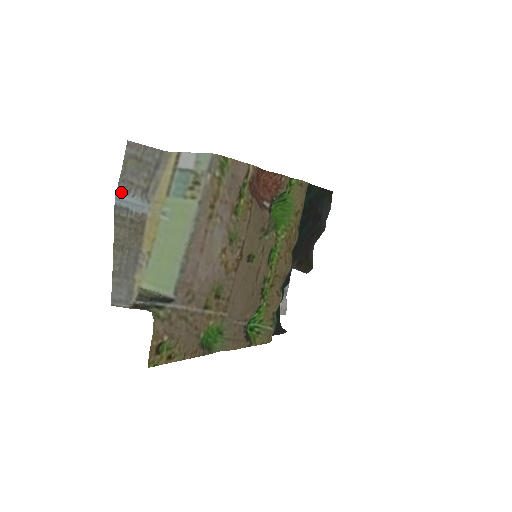
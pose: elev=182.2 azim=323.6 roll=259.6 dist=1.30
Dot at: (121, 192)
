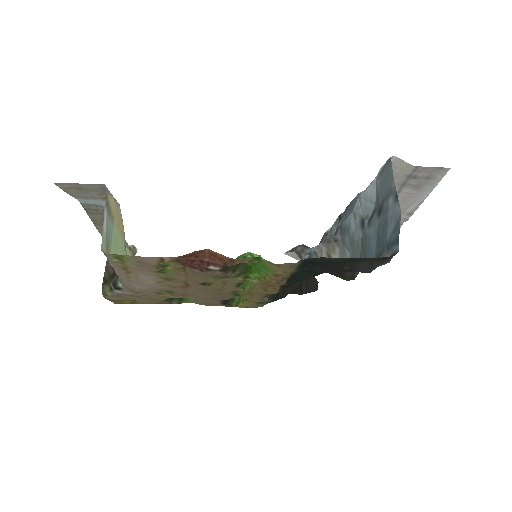
Dot at: (81, 198)
